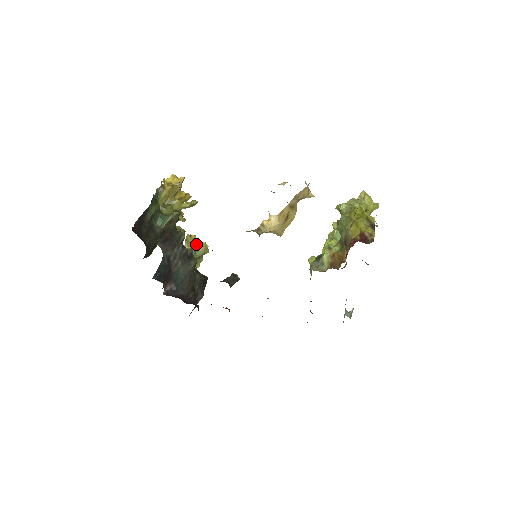
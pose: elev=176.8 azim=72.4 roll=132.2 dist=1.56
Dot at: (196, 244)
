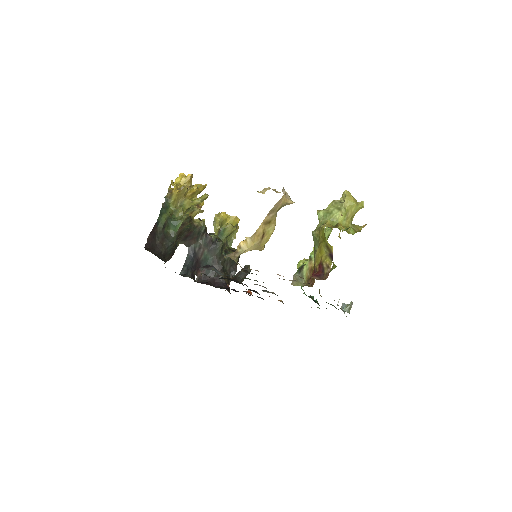
Dot at: (223, 225)
